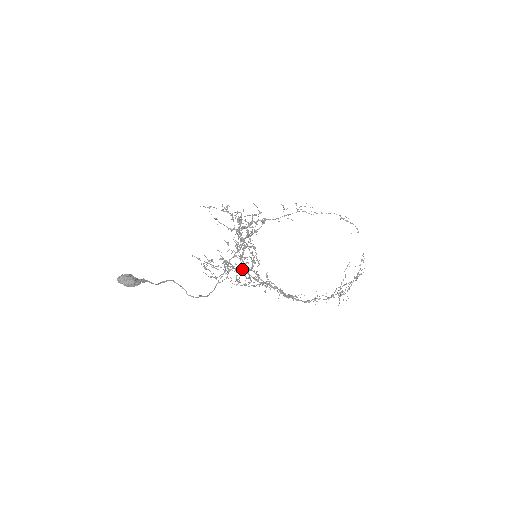
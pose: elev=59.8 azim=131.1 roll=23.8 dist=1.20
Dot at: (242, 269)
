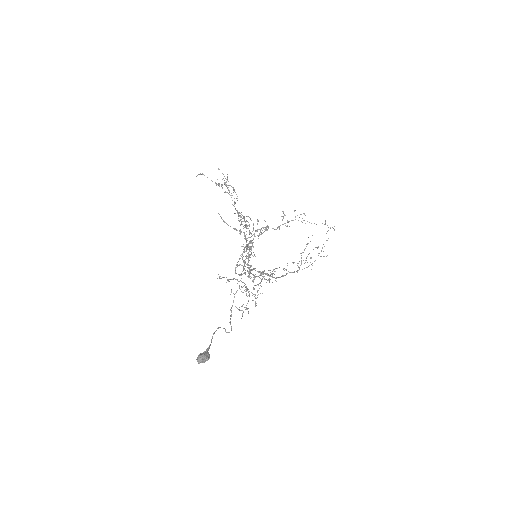
Dot at: (249, 276)
